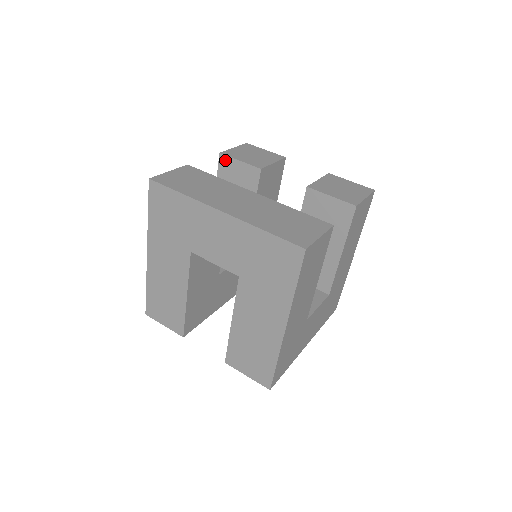
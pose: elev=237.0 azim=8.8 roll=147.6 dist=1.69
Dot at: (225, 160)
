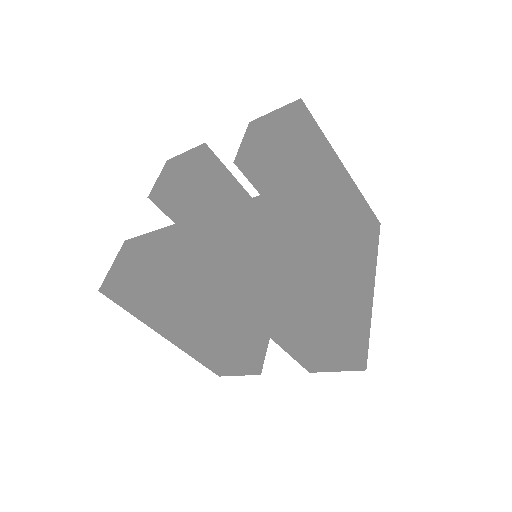
Dot at: (157, 199)
